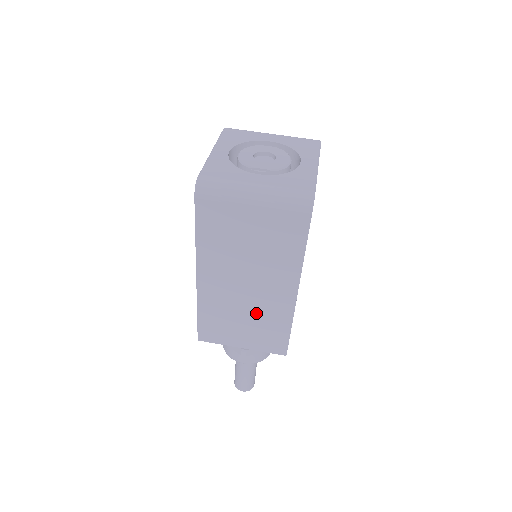
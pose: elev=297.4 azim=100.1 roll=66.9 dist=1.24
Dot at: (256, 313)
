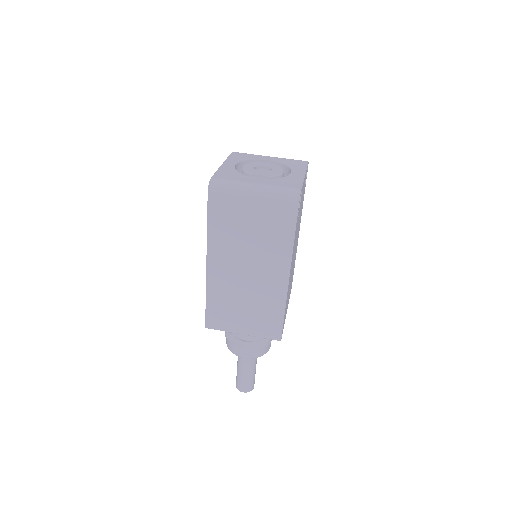
Dot at: (255, 298)
